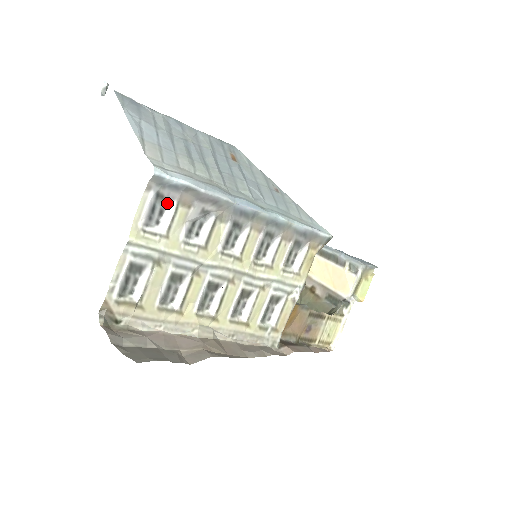
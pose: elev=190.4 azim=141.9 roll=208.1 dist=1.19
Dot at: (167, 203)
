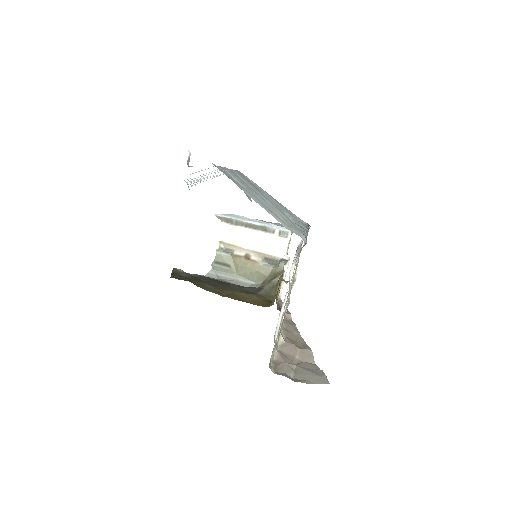
Dot at: (295, 260)
